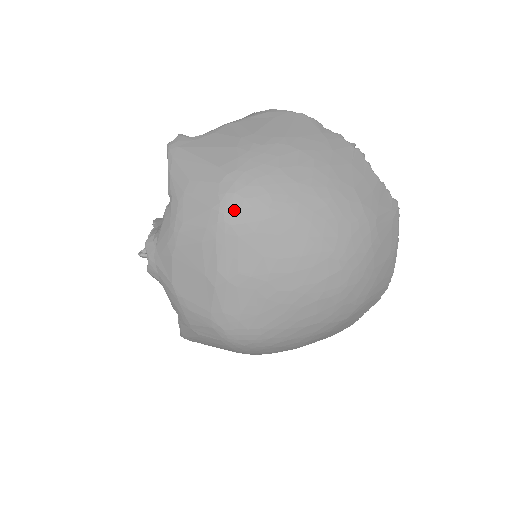
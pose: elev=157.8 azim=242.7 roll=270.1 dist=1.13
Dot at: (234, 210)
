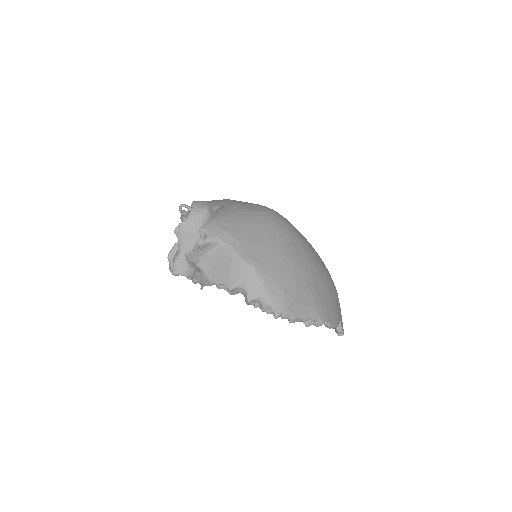
Dot at: occluded
